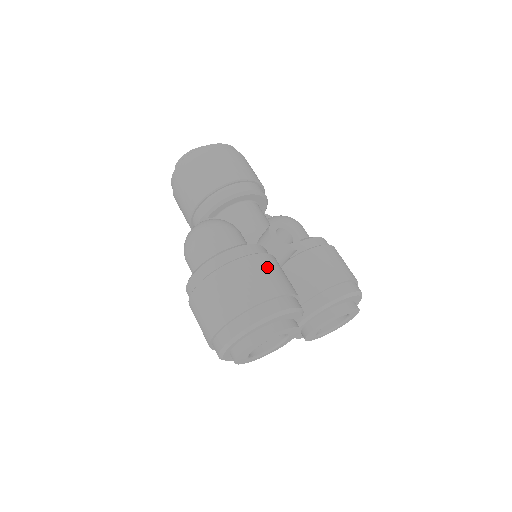
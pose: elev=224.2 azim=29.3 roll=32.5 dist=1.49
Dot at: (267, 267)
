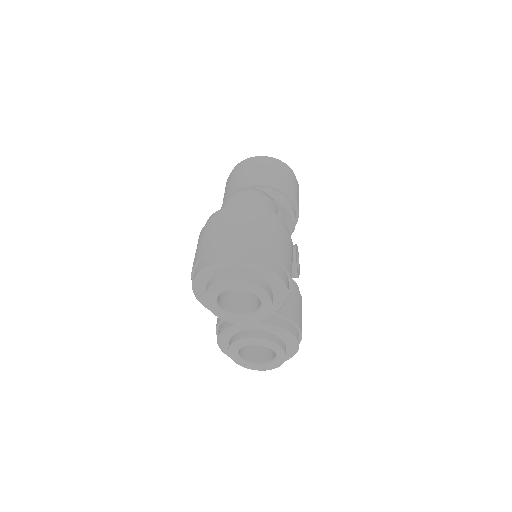
Dot at: (292, 256)
